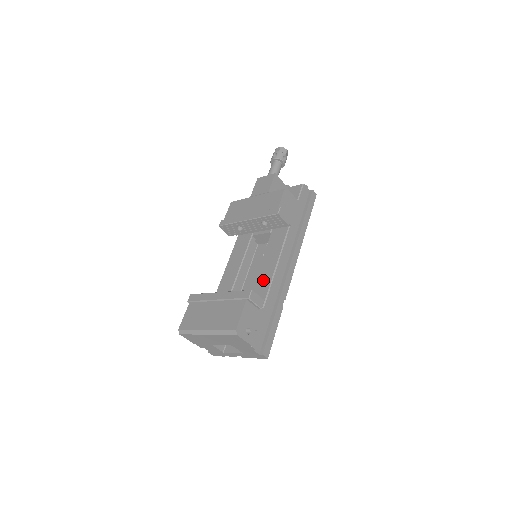
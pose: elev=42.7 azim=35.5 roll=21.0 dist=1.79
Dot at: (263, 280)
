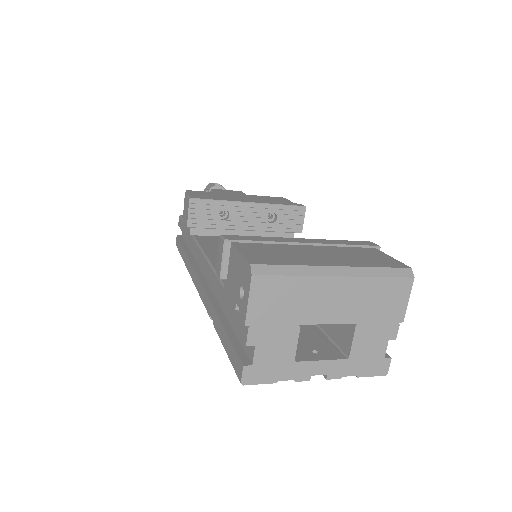
Dot at: occluded
